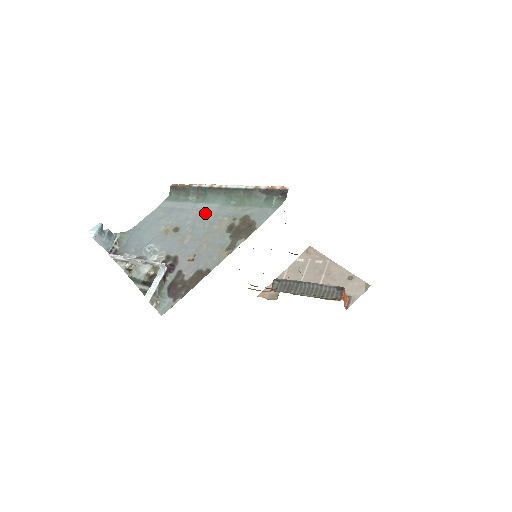
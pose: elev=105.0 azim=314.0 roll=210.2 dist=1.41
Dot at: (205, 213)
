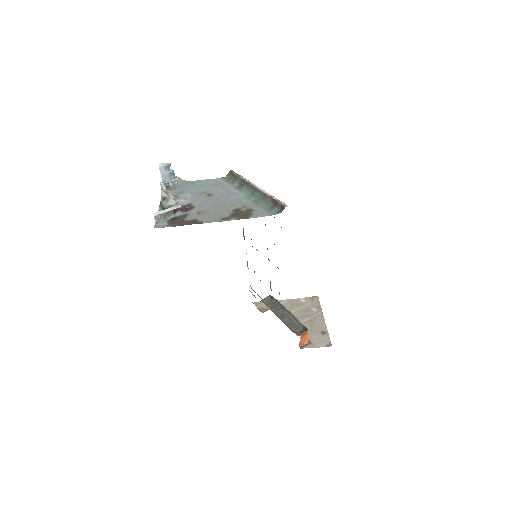
Dot at: (233, 195)
